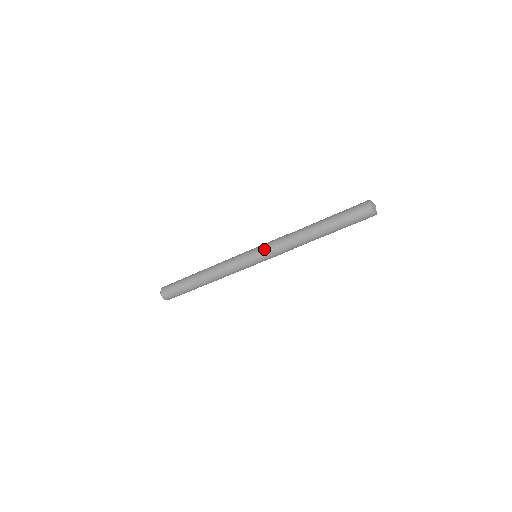
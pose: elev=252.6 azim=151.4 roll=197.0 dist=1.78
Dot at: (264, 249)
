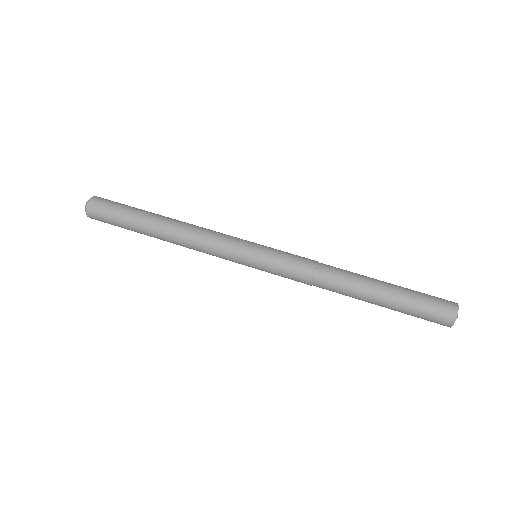
Dot at: (279, 252)
